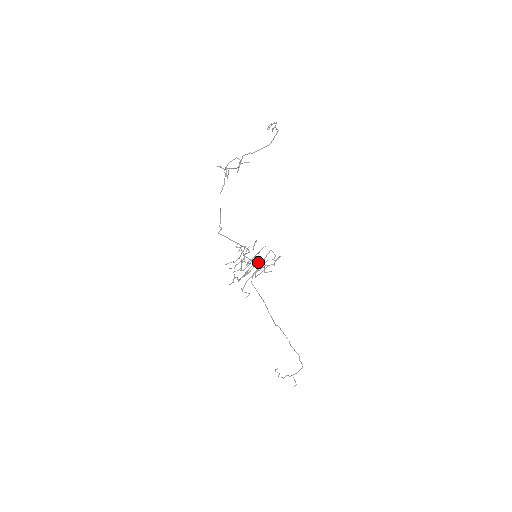
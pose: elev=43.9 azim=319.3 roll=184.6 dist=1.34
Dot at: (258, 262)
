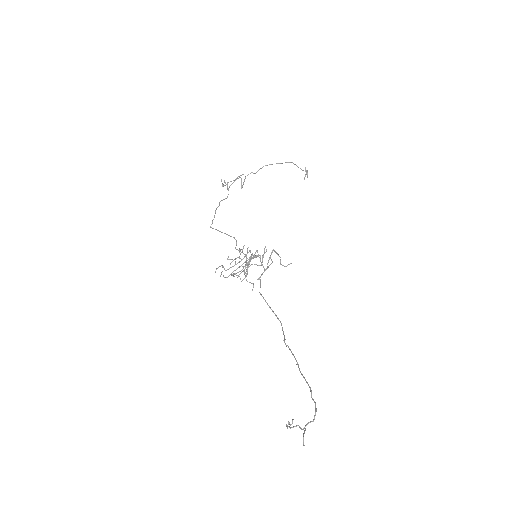
Dot at: (253, 257)
